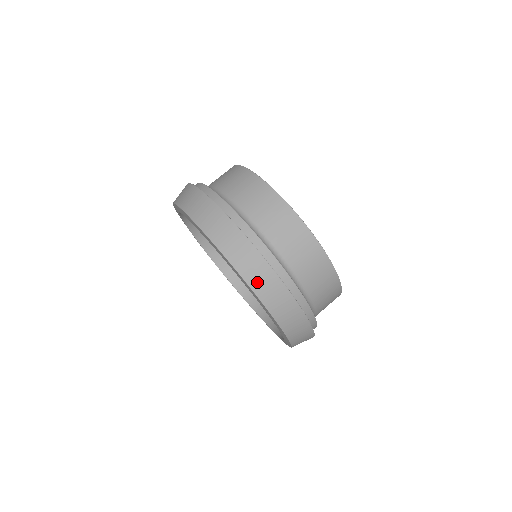
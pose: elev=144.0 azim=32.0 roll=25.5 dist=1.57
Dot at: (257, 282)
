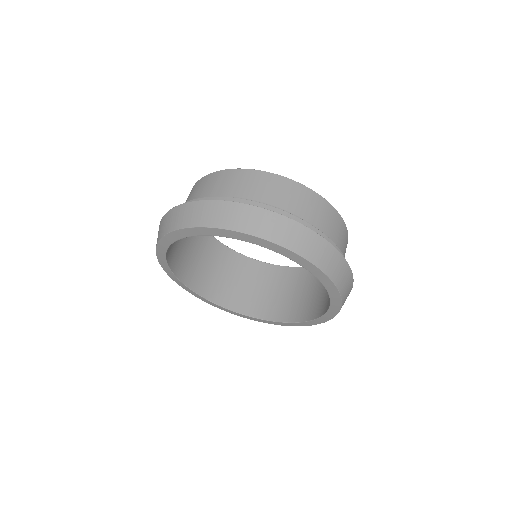
Dot at: (322, 260)
